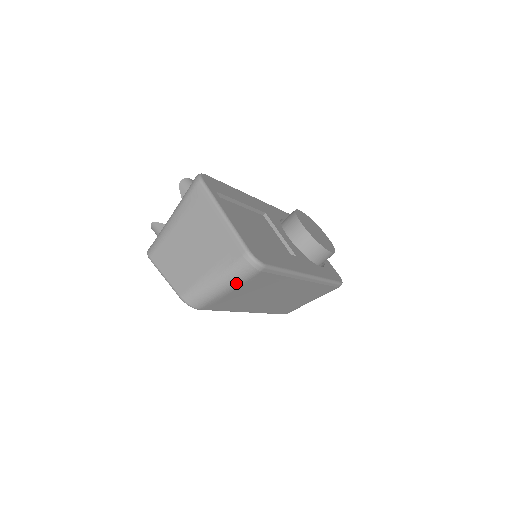
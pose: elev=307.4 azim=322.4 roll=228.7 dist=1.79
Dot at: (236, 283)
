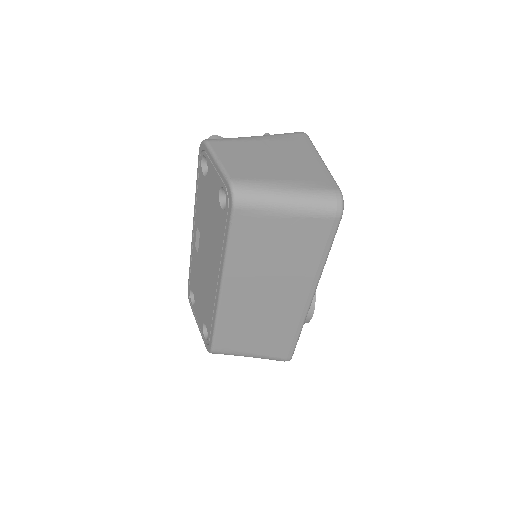
Dot at: (302, 209)
